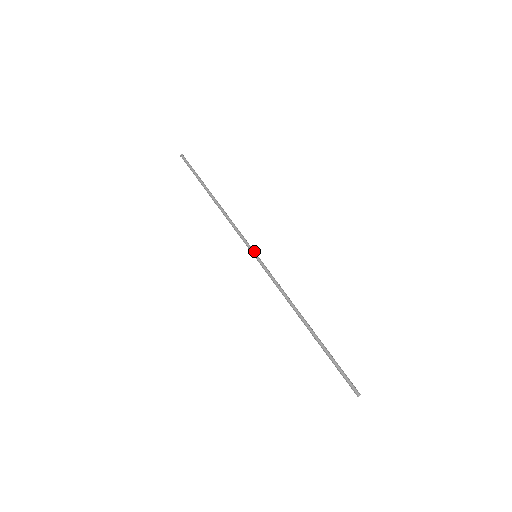
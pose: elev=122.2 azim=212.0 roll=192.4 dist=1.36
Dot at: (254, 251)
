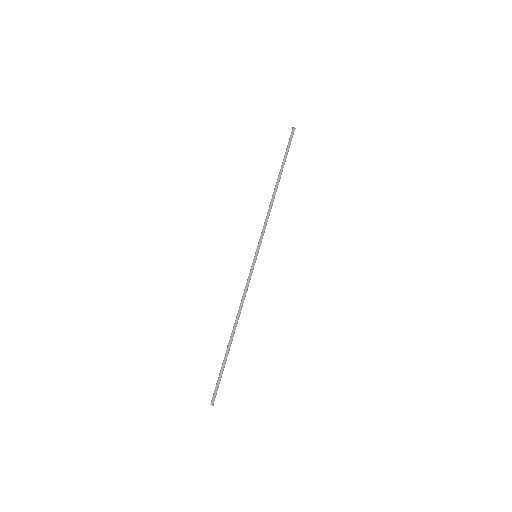
Dot at: (257, 251)
